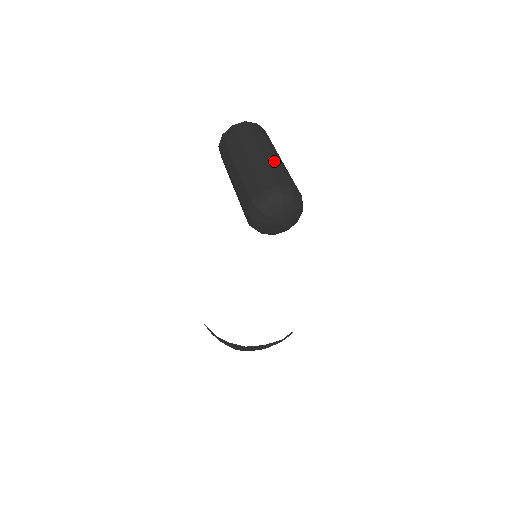
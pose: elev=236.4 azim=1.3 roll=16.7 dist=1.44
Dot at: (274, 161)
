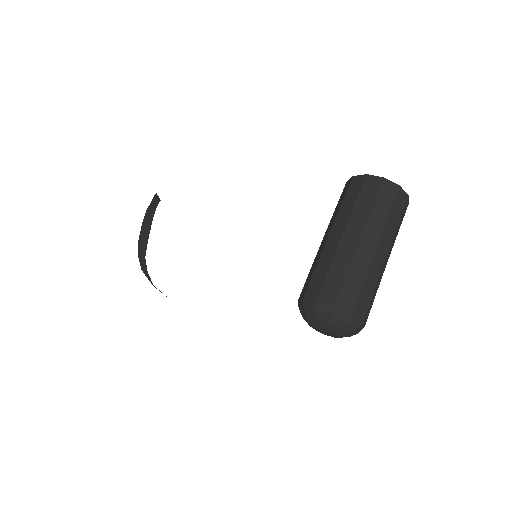
Dot at: (381, 277)
